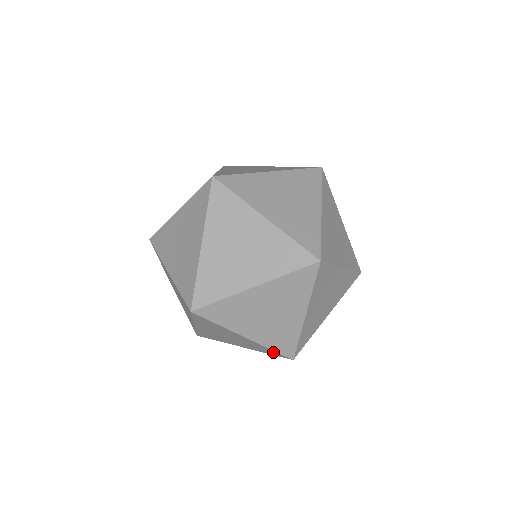
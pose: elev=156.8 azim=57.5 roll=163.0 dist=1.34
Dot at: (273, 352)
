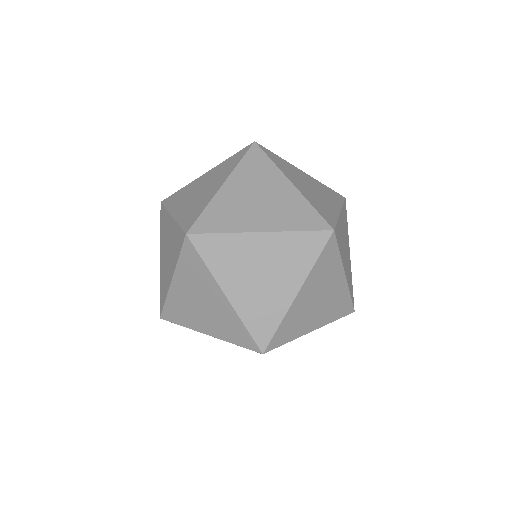
Dot at: (312, 217)
